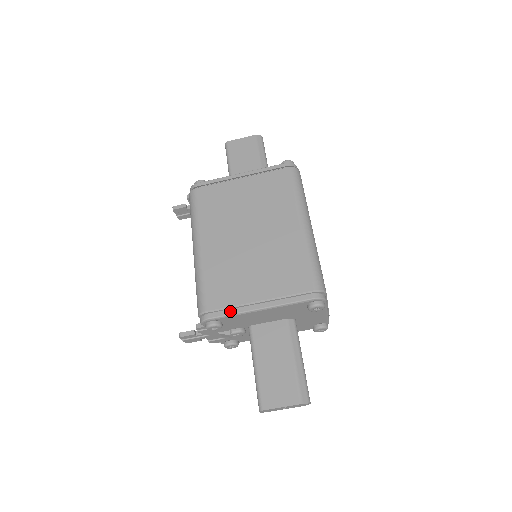
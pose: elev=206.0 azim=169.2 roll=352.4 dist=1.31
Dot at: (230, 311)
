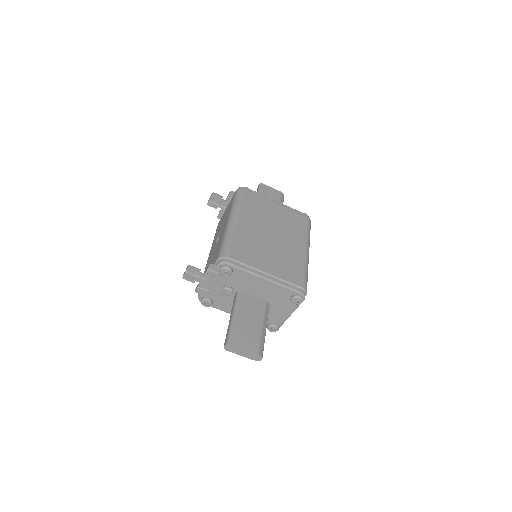
Dot at: (245, 267)
